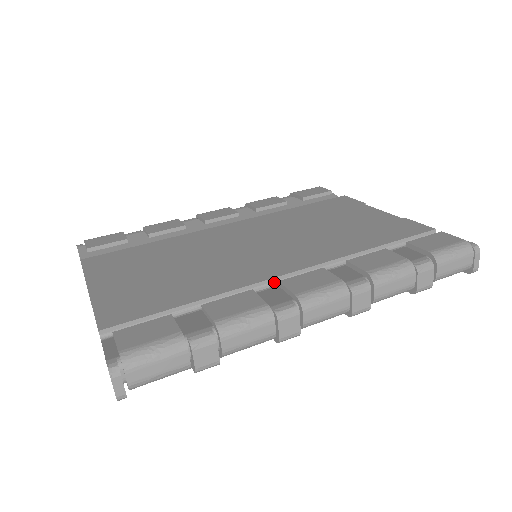
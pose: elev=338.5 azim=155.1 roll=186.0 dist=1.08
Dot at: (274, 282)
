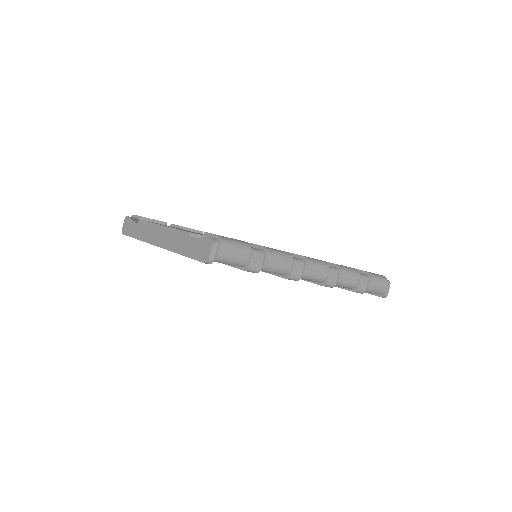
Dot at: occluded
